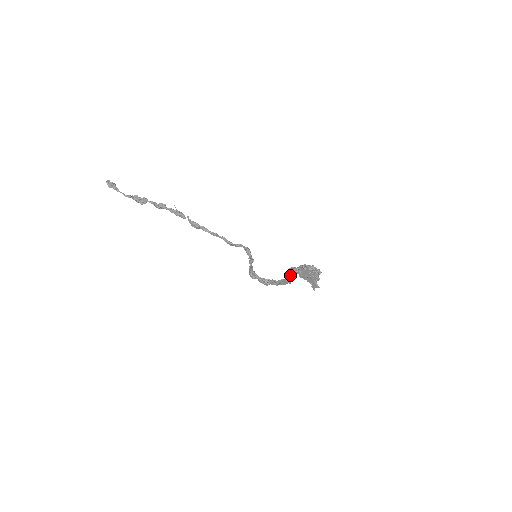
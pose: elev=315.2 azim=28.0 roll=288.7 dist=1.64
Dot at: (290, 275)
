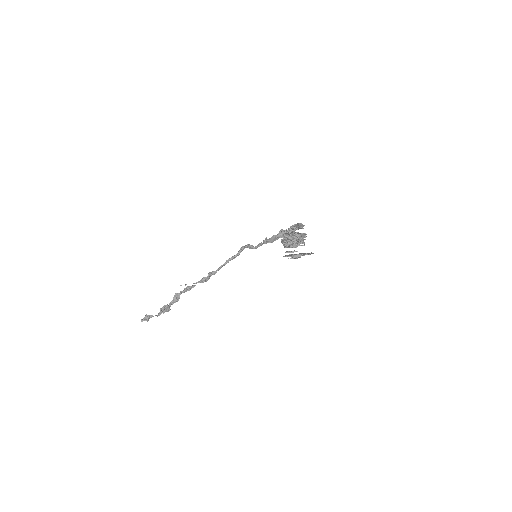
Dot at: occluded
